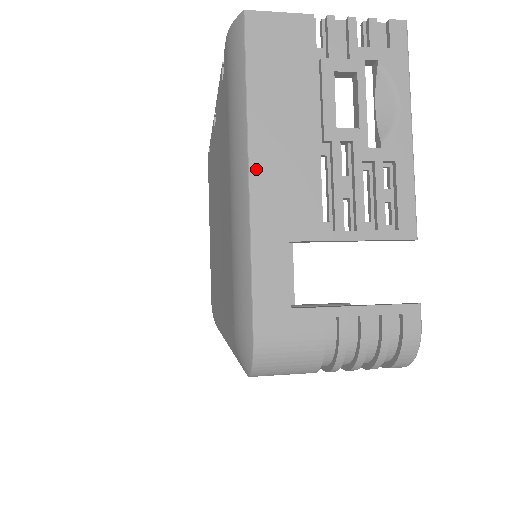
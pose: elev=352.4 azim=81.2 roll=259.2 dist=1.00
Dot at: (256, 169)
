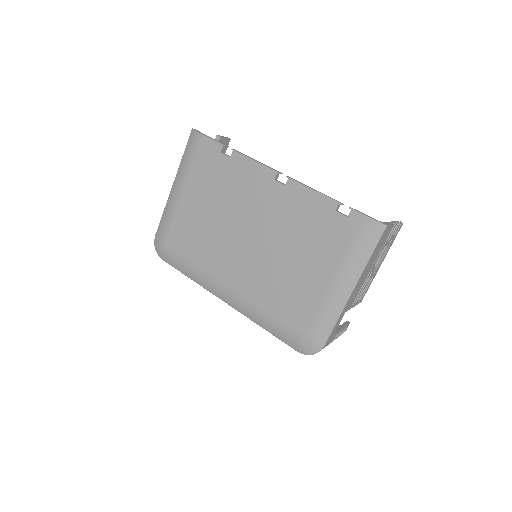
Dot at: (355, 289)
